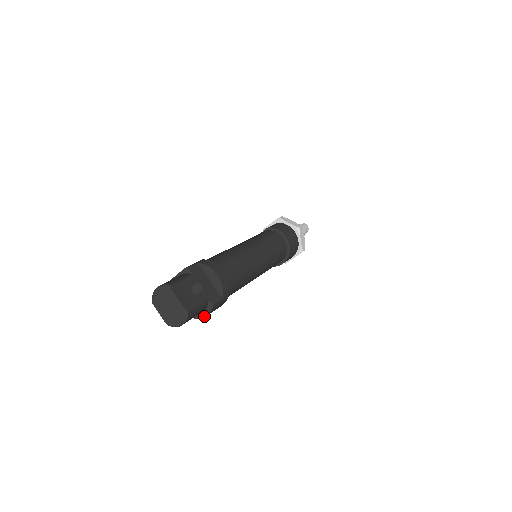
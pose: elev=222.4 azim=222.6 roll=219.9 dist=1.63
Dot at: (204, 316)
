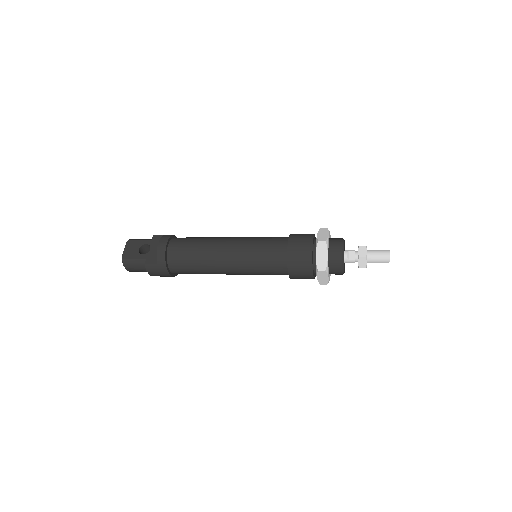
Dot at: (149, 273)
